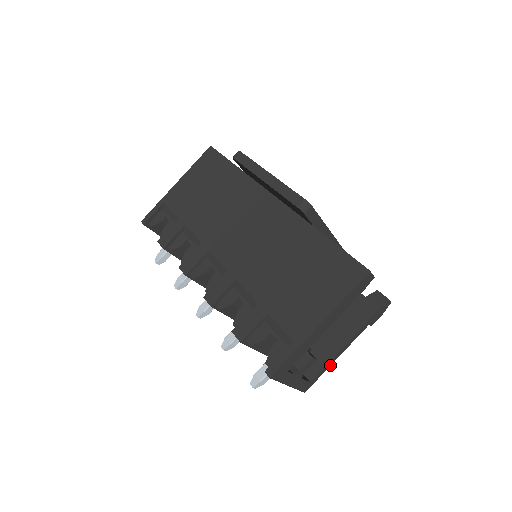
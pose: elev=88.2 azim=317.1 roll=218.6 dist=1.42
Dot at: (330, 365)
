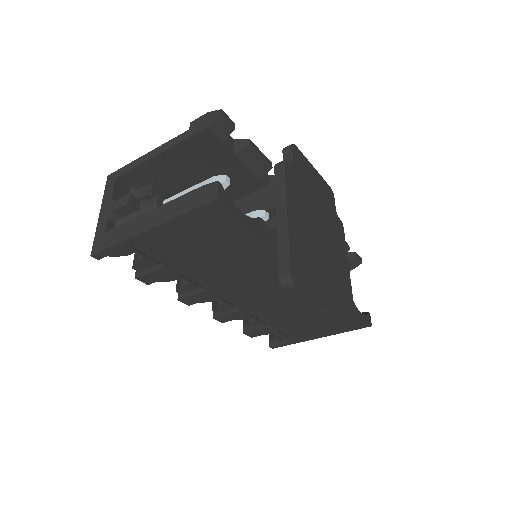
Dot at: occluded
